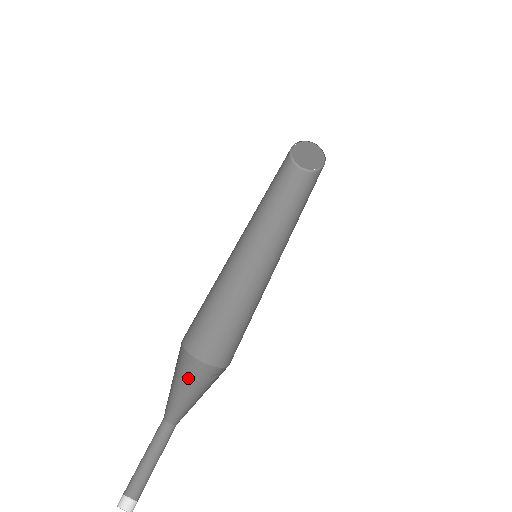
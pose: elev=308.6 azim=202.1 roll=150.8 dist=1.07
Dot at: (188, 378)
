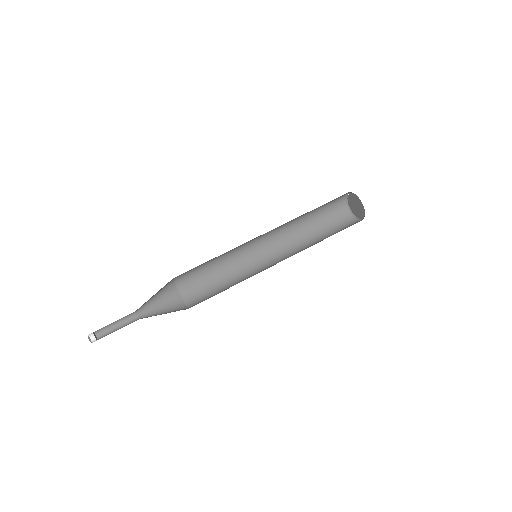
Dot at: (169, 306)
